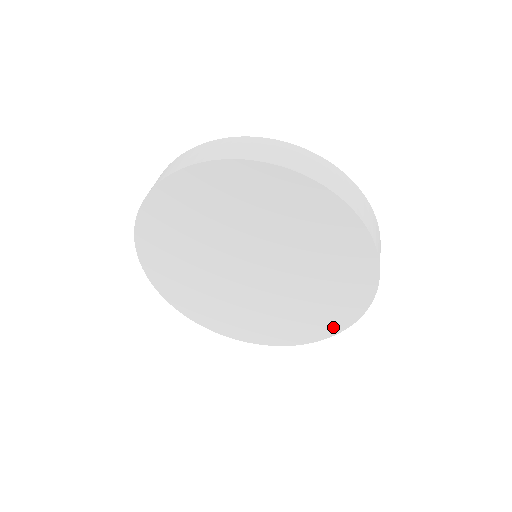
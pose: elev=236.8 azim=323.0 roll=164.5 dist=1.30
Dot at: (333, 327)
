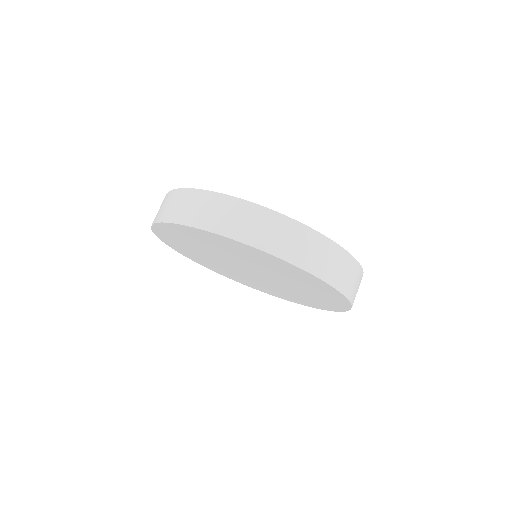
Dot at: (254, 287)
